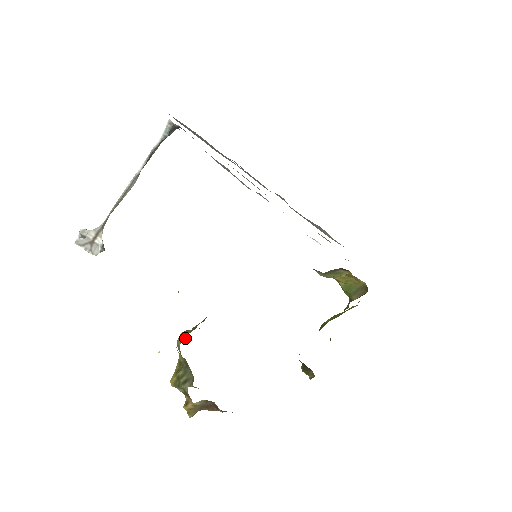
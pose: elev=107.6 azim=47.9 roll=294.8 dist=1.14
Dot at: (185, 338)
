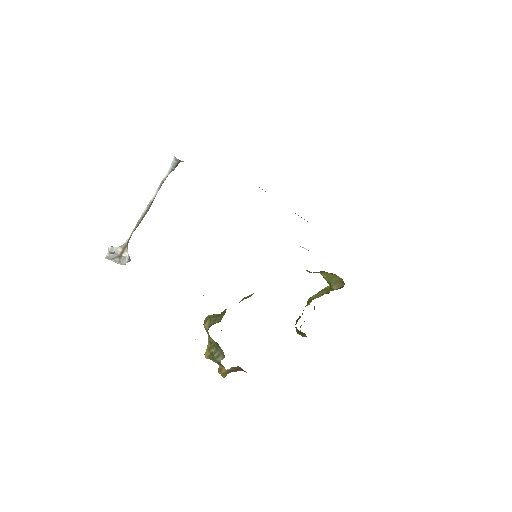
Dot at: (211, 324)
